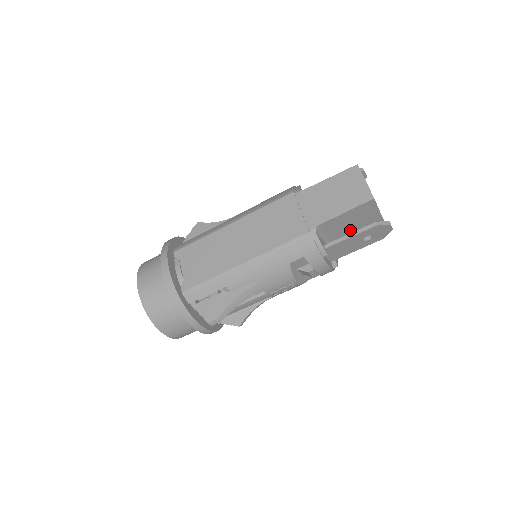
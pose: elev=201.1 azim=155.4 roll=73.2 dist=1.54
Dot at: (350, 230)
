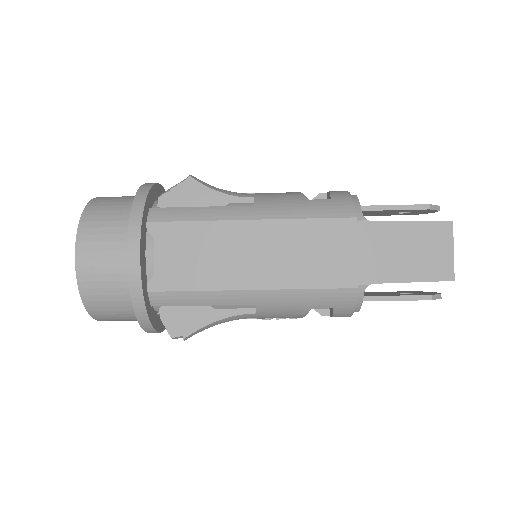
Dot at: occluded
